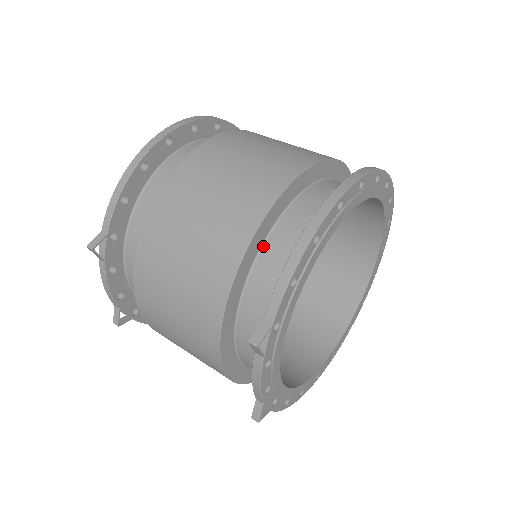
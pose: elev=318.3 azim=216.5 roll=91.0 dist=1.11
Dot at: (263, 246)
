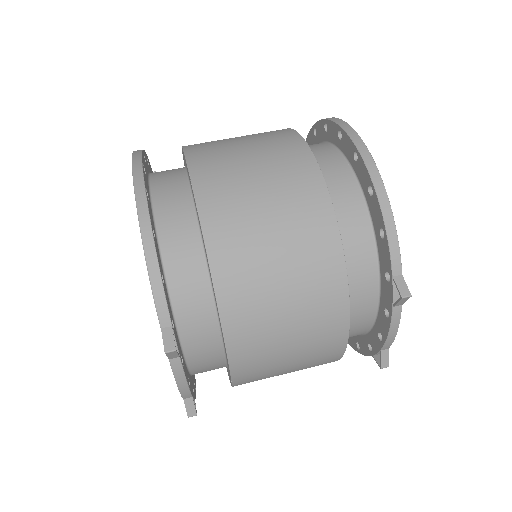
Dot at: occluded
